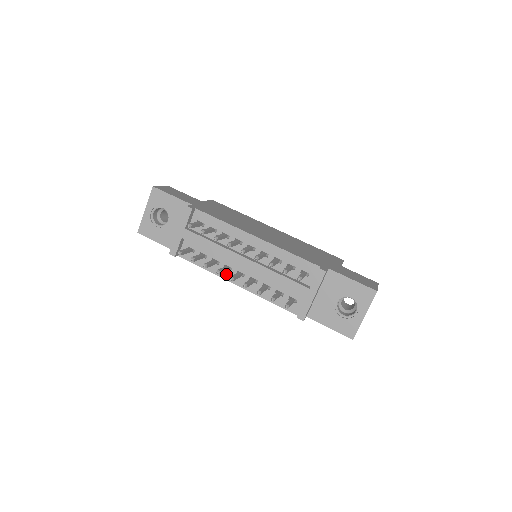
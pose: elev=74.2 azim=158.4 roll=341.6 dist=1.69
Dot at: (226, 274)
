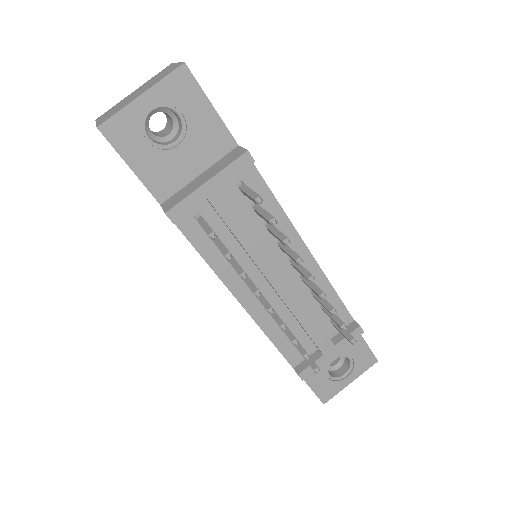
Dot at: (235, 283)
